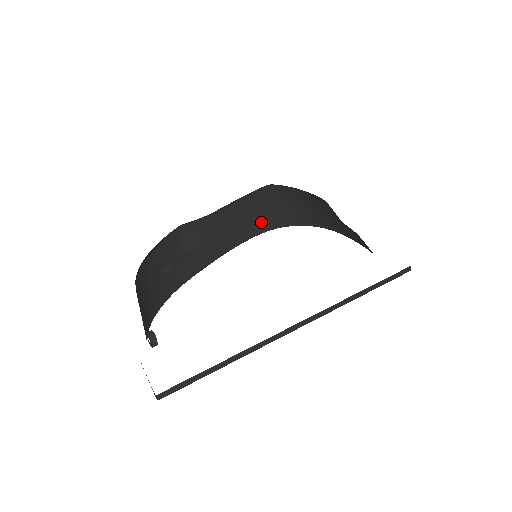
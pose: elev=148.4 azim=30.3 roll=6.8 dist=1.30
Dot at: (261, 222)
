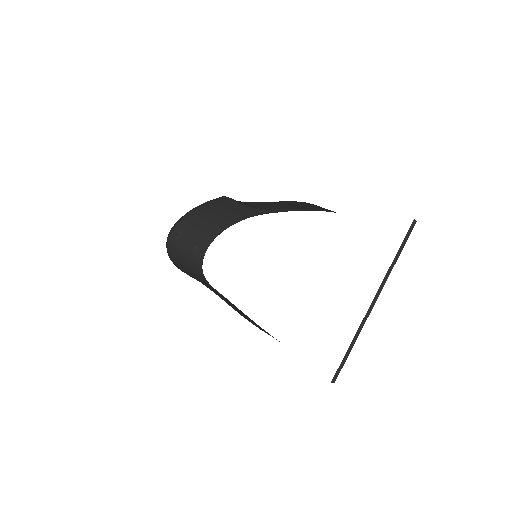
Dot at: occluded
